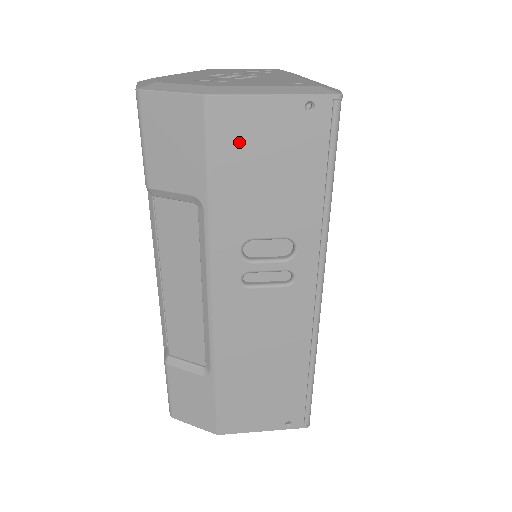
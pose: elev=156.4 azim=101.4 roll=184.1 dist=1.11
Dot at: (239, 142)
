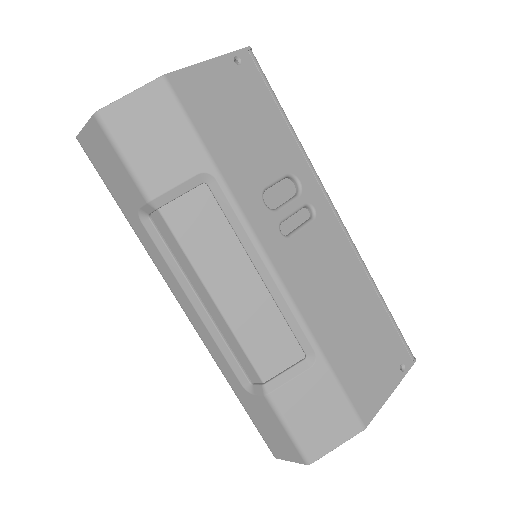
Dot at: (208, 105)
